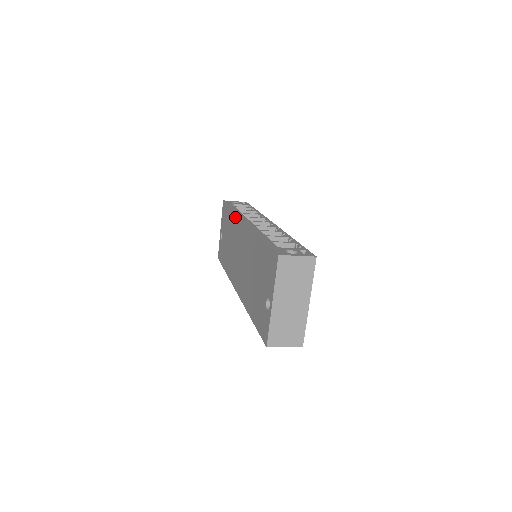
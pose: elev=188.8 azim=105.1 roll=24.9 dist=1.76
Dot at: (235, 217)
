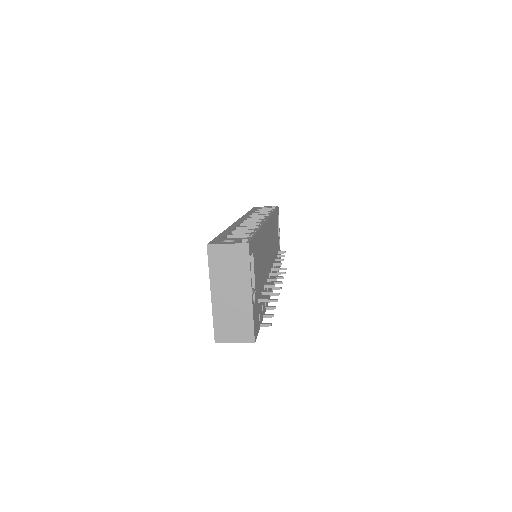
Dot at: occluded
